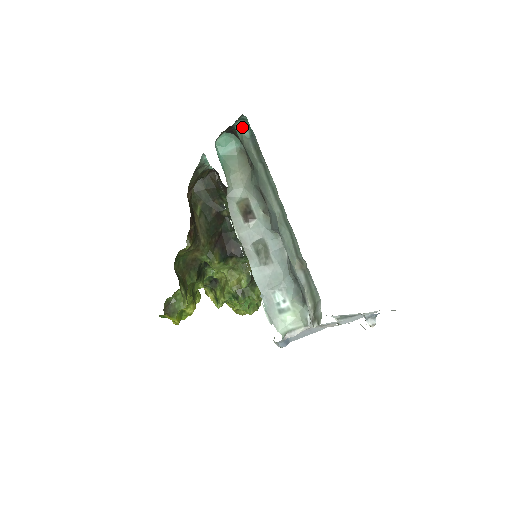
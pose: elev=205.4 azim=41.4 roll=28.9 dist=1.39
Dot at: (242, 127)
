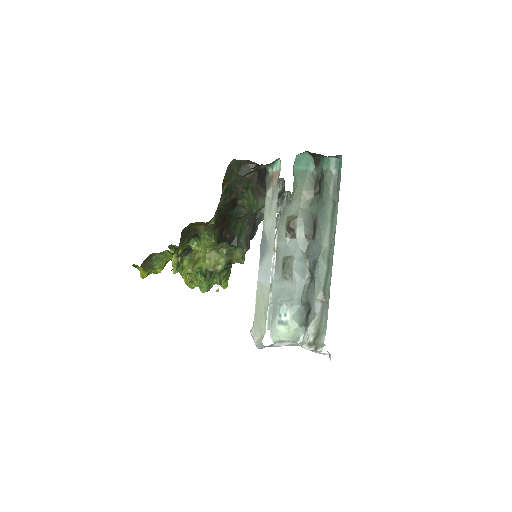
Dot at: (333, 162)
